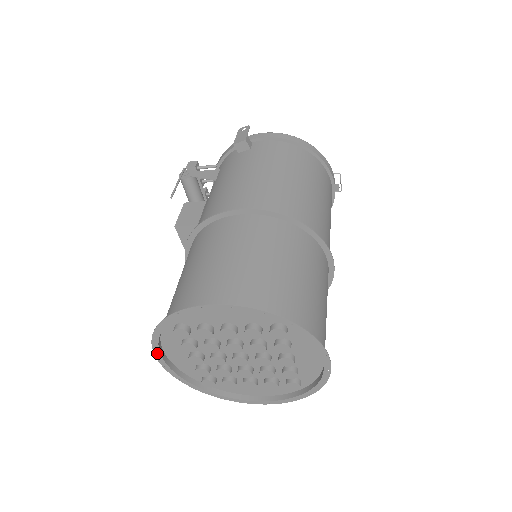
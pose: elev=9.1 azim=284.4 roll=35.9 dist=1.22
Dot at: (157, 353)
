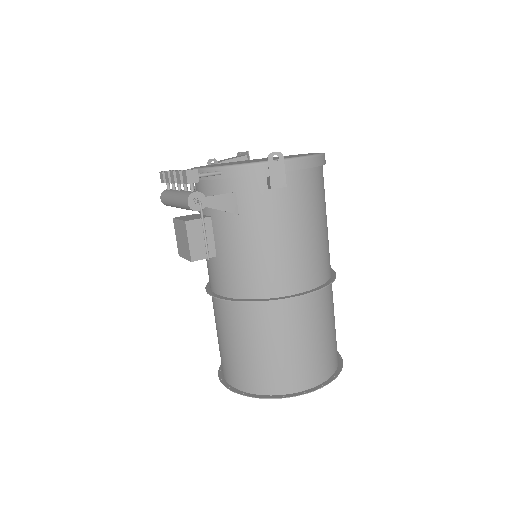
Dot at: (230, 388)
